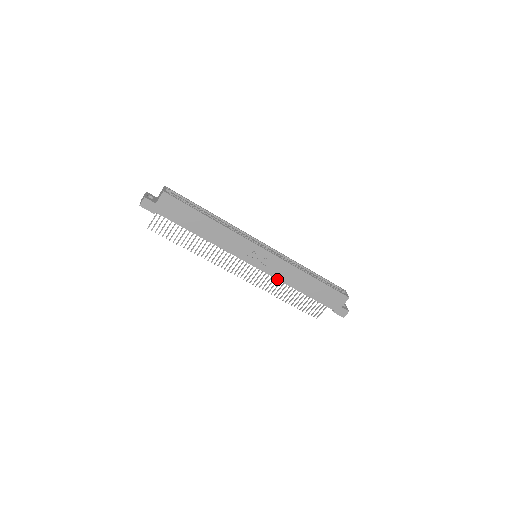
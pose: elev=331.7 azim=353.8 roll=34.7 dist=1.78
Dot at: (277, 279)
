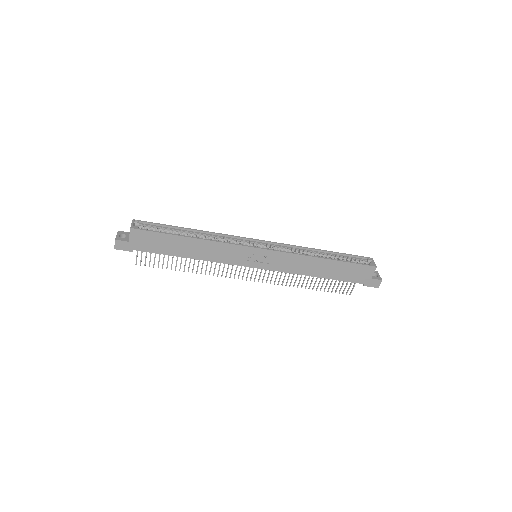
Dot at: occluded
